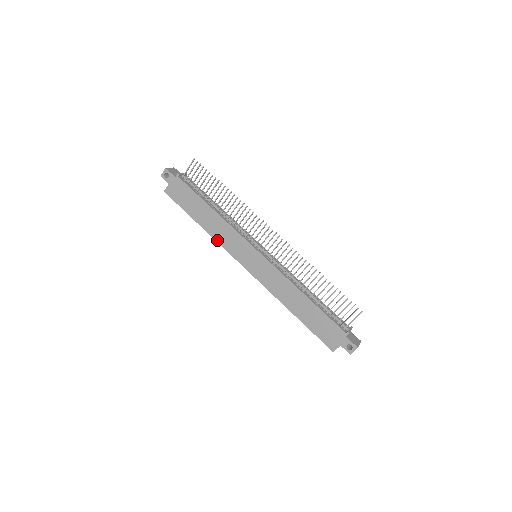
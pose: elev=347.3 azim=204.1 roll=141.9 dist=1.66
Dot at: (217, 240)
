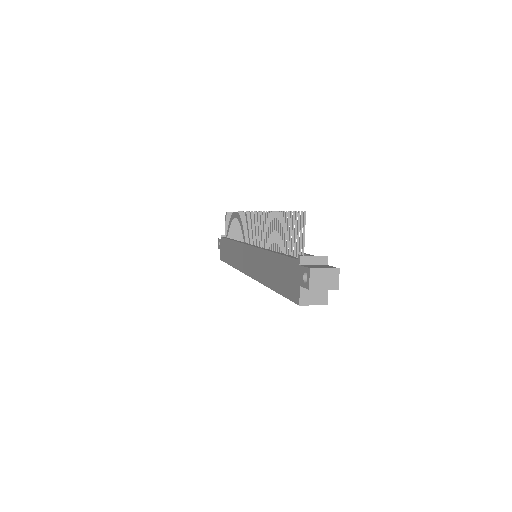
Dot at: (235, 267)
